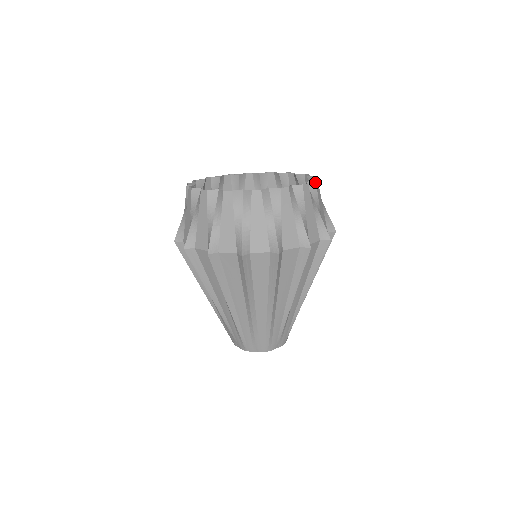
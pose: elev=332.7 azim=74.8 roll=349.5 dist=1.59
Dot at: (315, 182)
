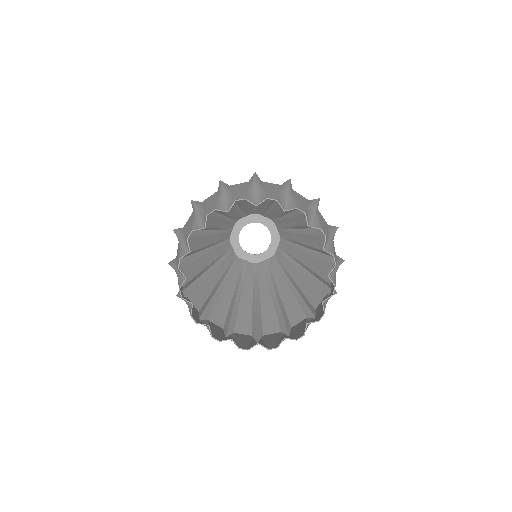
Dot at: occluded
